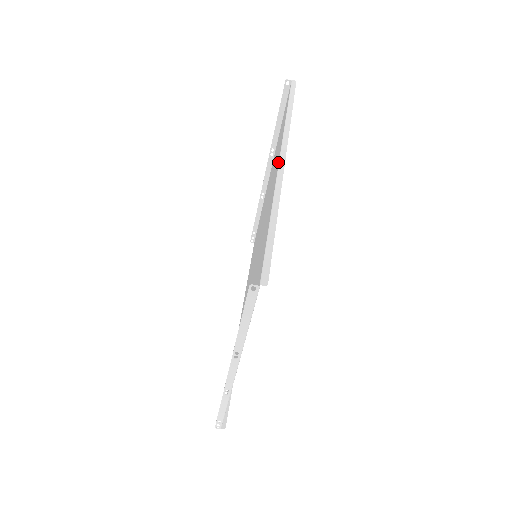
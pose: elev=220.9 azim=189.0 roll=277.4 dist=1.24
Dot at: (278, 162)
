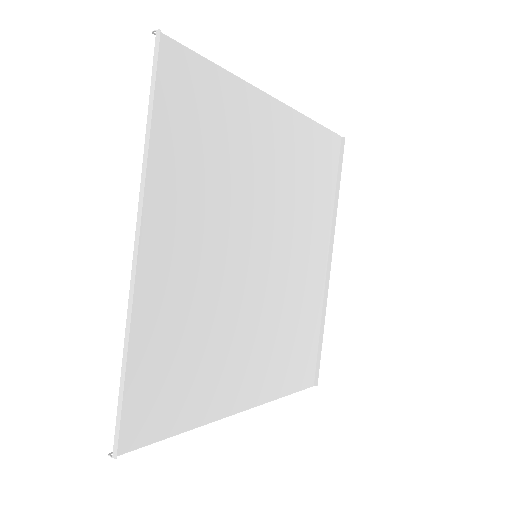
Dot at: (138, 249)
